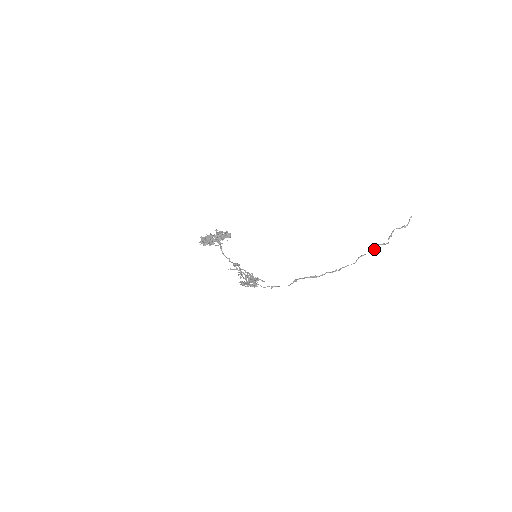
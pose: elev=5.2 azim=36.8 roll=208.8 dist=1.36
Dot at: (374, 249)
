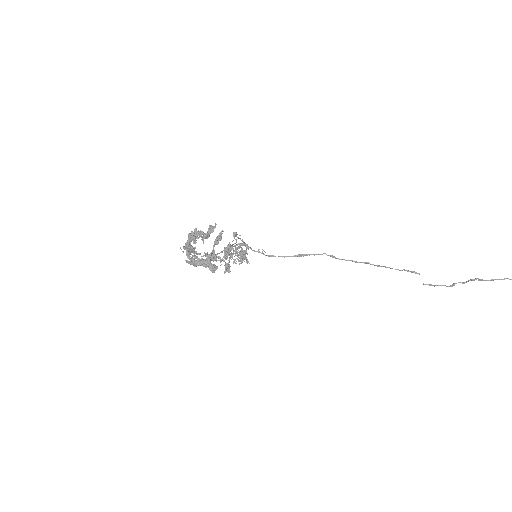
Dot at: (429, 284)
